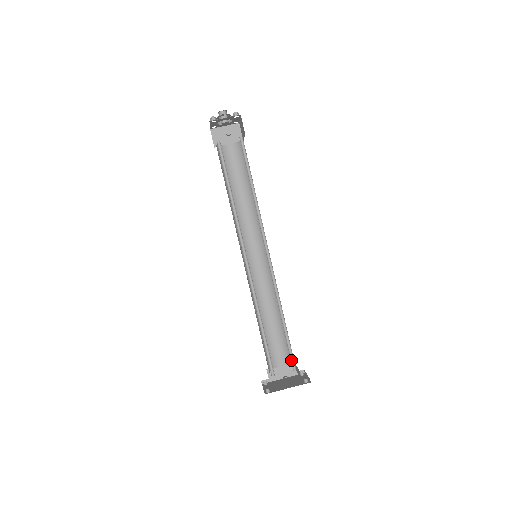
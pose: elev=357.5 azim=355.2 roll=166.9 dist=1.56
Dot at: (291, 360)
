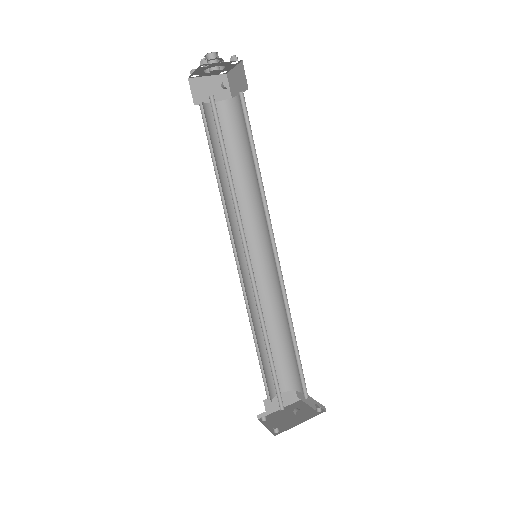
Dot at: (302, 387)
